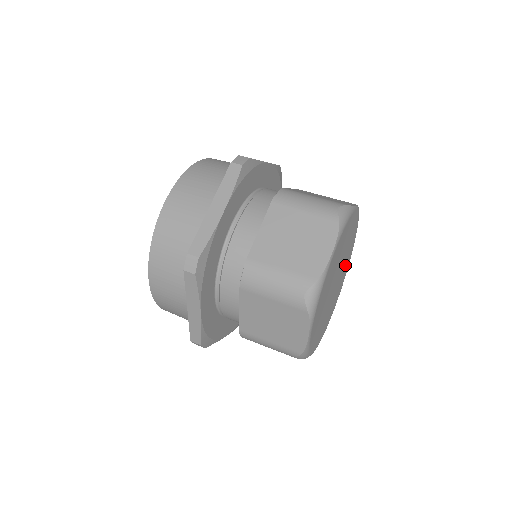
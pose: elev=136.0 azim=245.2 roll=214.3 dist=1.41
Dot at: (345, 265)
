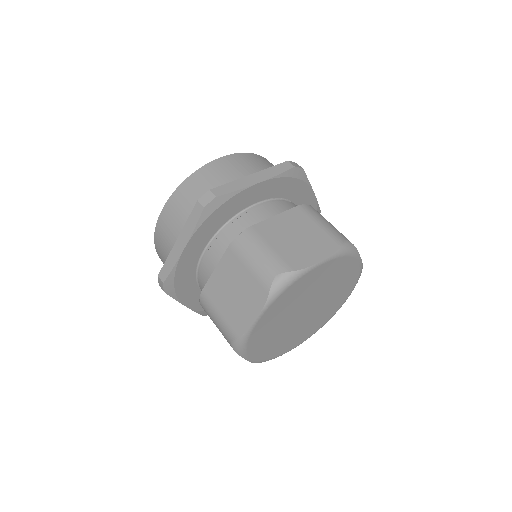
Dot at: (338, 287)
